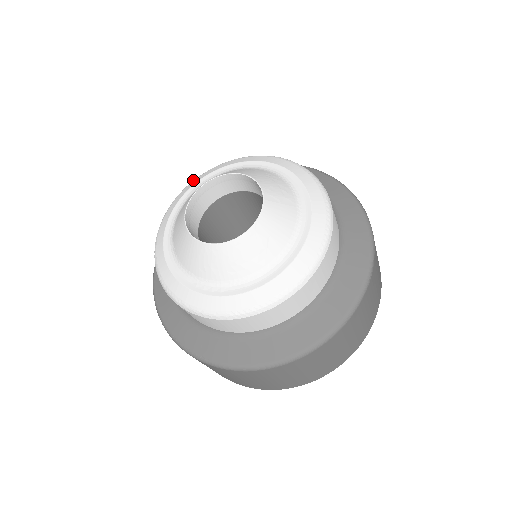
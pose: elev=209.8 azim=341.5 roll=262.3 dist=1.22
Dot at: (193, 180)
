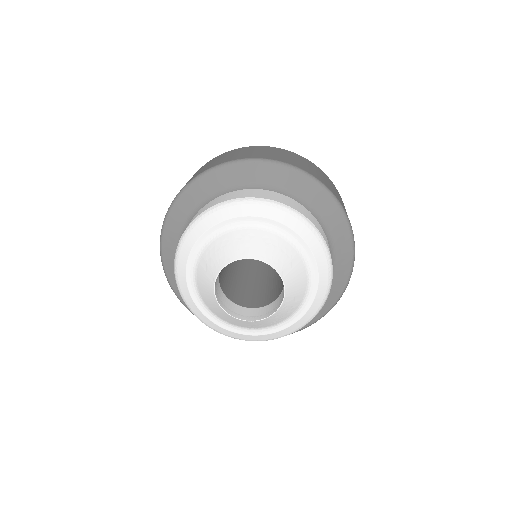
Dot at: (183, 239)
